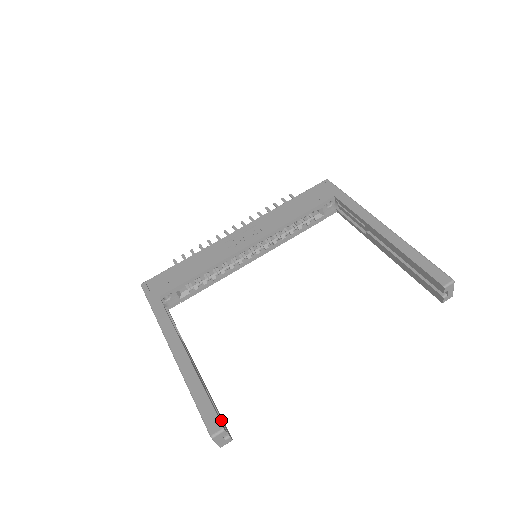
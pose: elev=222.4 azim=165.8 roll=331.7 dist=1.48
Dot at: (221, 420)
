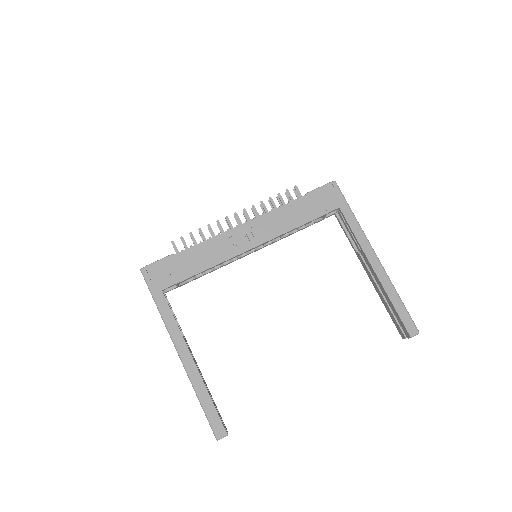
Dot at: (221, 419)
